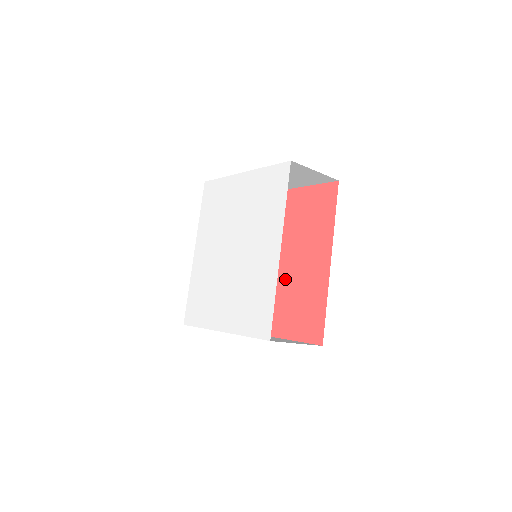
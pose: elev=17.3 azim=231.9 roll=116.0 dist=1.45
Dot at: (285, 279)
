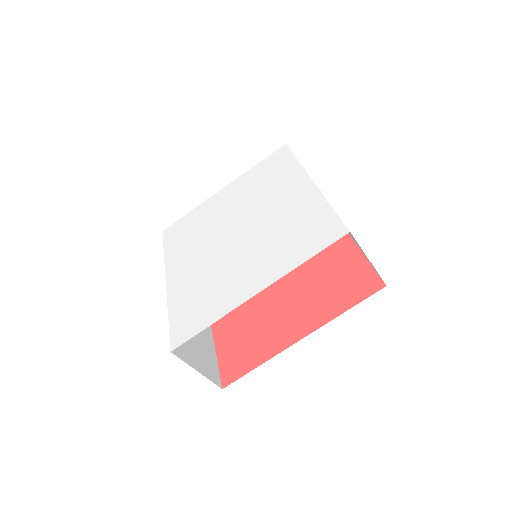
Dot at: (293, 281)
